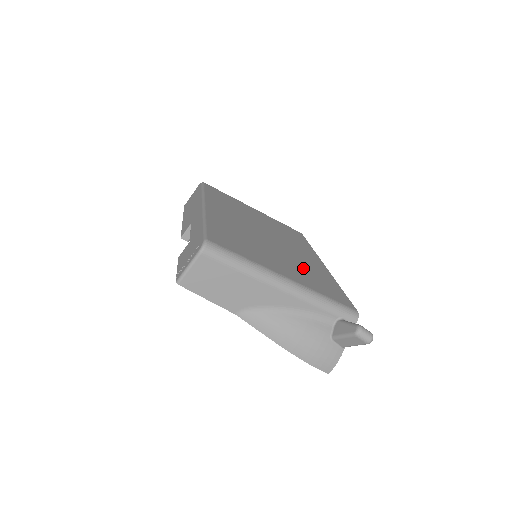
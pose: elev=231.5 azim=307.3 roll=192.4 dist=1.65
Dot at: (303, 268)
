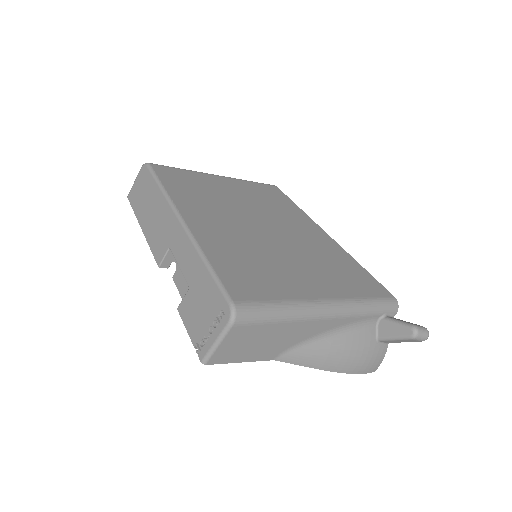
Dot at: (321, 261)
